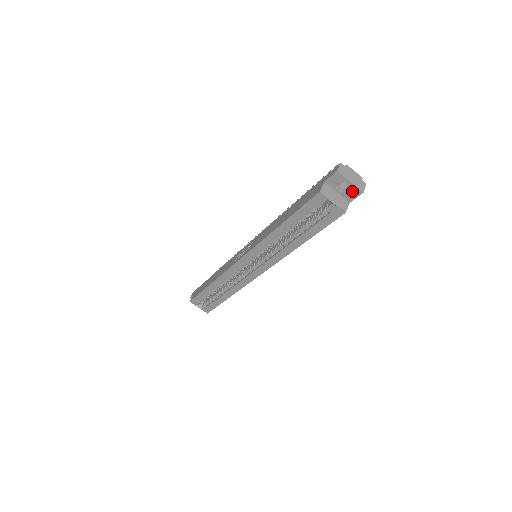
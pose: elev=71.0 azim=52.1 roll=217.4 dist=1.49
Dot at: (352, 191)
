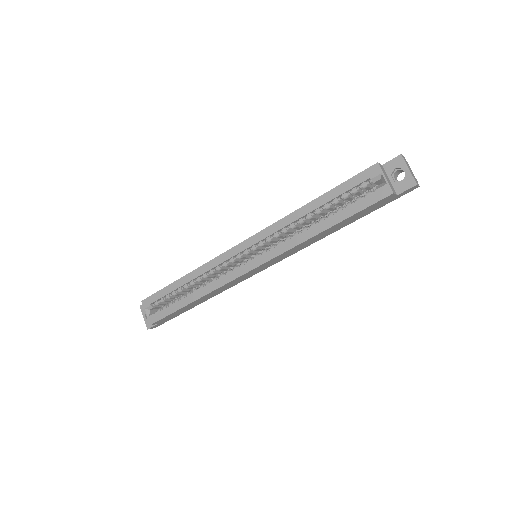
Dot at: (406, 181)
